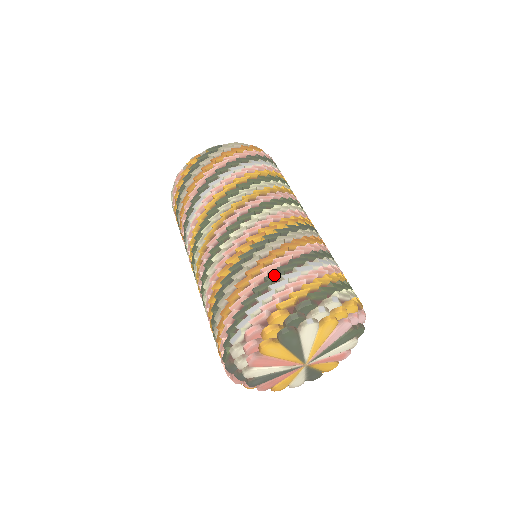
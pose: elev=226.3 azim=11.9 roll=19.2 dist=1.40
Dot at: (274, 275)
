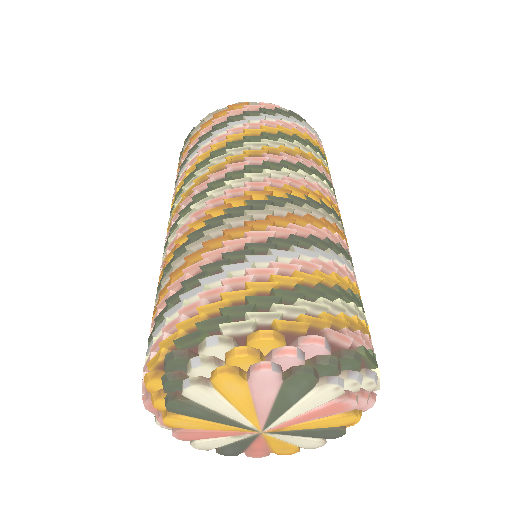
Dot at: (160, 314)
